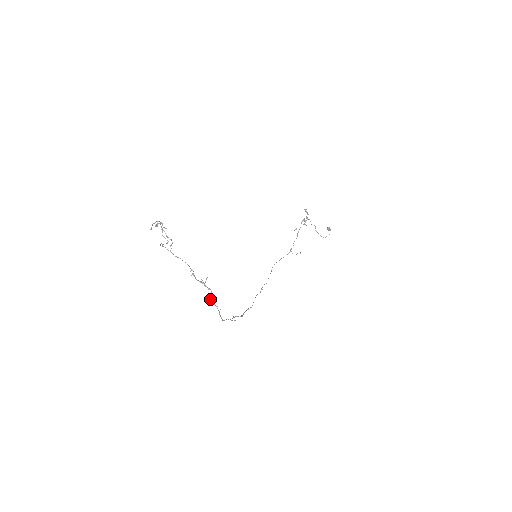
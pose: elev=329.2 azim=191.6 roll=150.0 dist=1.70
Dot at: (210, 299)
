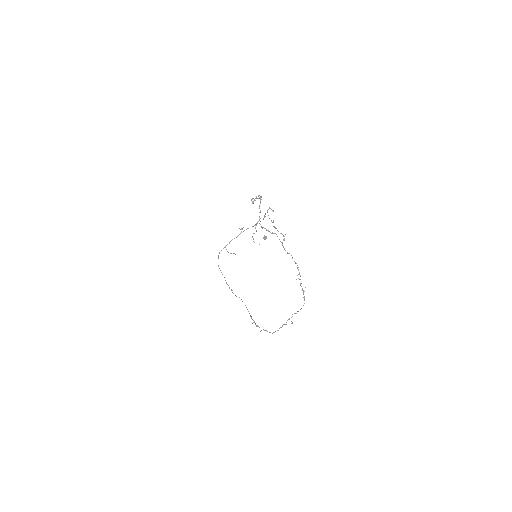
Dot at: (298, 311)
